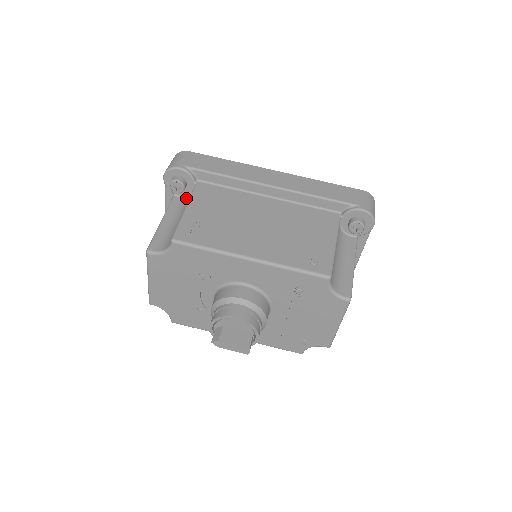
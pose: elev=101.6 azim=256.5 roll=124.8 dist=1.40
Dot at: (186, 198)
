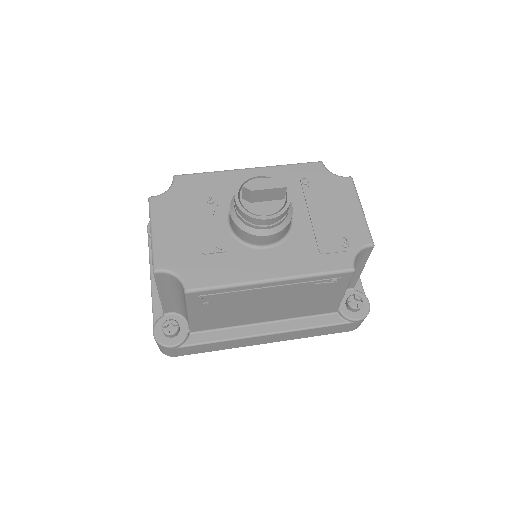
Dot at: occluded
